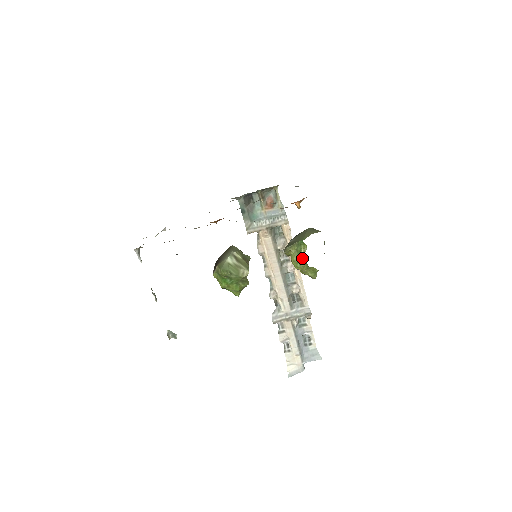
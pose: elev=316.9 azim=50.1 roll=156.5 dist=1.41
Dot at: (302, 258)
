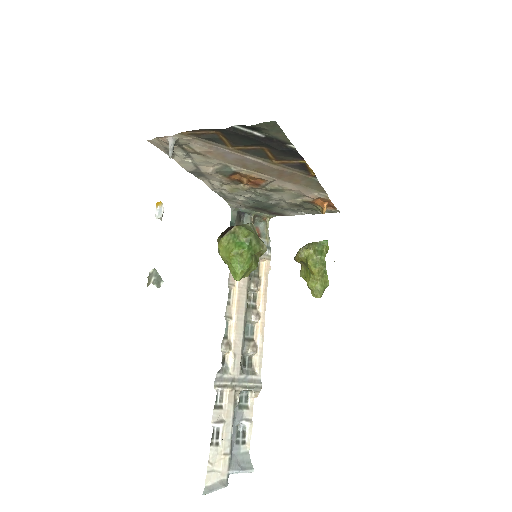
Dot at: (325, 256)
